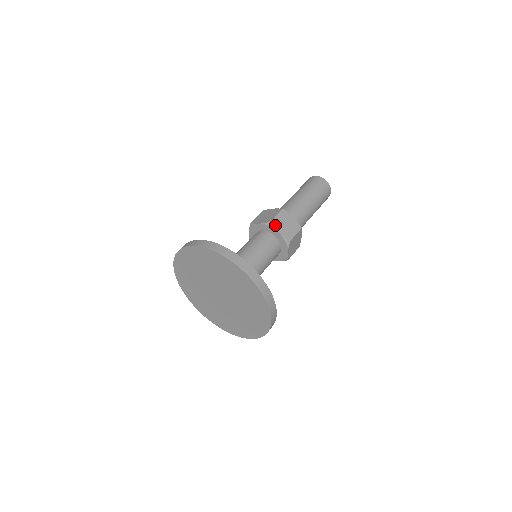
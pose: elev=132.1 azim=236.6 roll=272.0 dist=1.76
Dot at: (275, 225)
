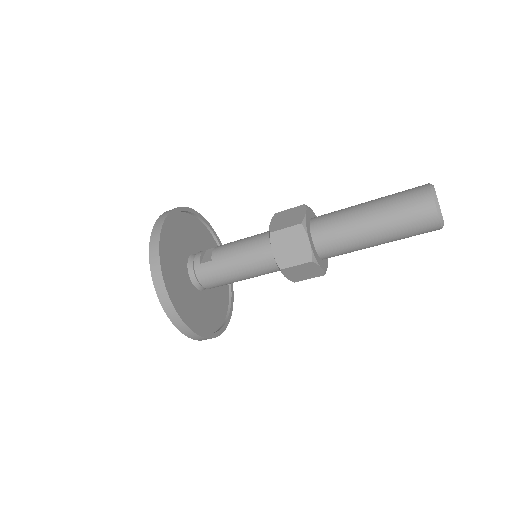
Dot at: (274, 240)
